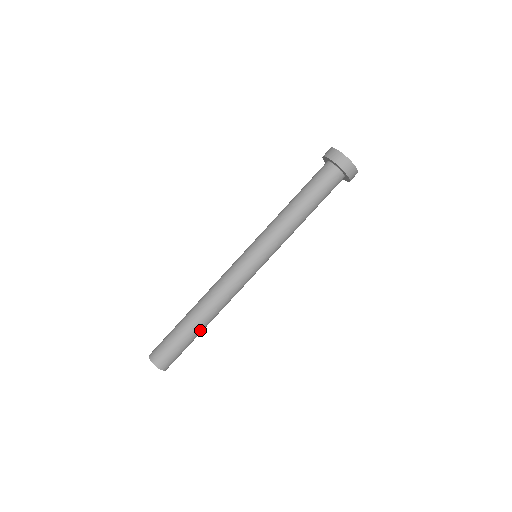
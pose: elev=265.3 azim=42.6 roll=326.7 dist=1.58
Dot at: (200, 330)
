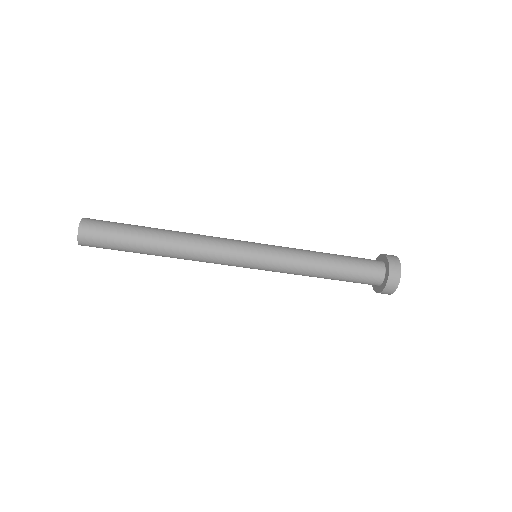
Dot at: occluded
